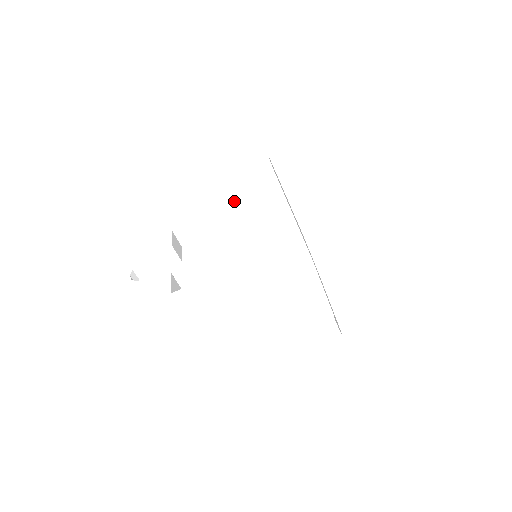
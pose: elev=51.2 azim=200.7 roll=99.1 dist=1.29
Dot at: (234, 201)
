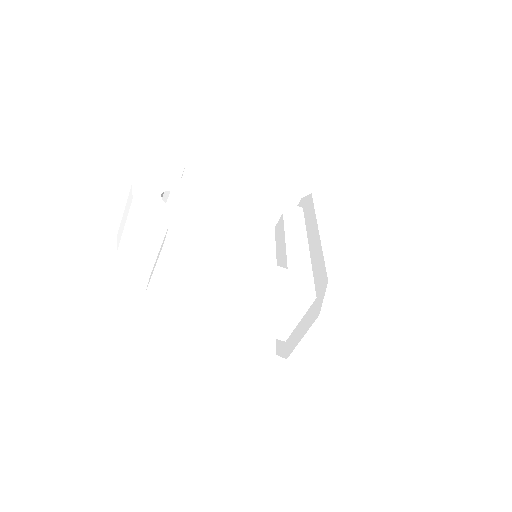
Dot at: (266, 204)
